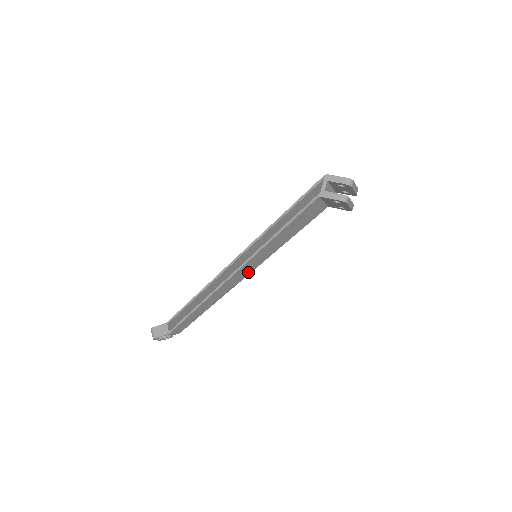
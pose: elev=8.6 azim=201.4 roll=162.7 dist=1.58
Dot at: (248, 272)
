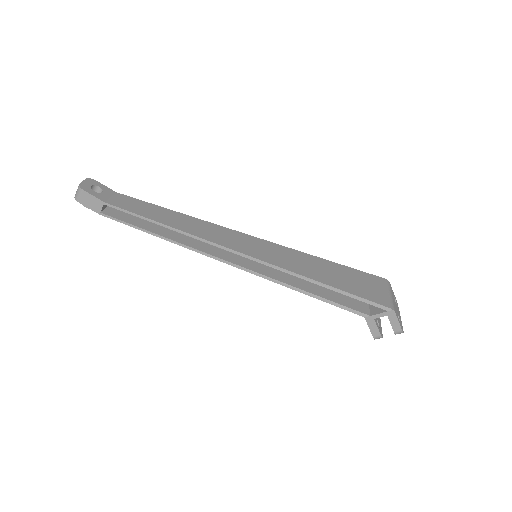
Dot at: occluded
